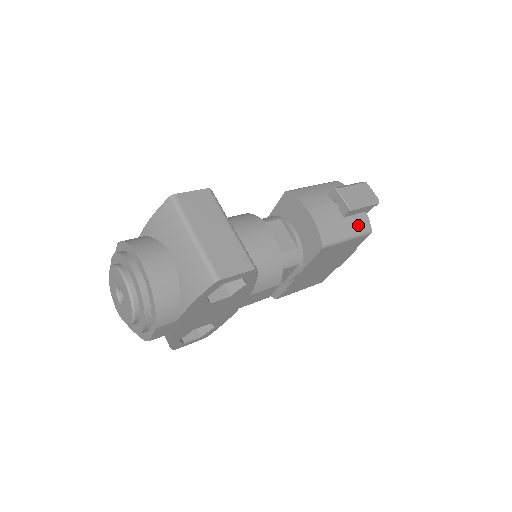
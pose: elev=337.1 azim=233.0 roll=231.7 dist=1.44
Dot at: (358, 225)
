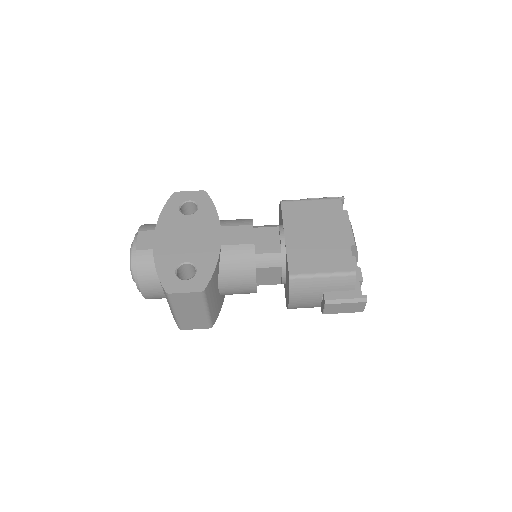
Dot at: occluded
